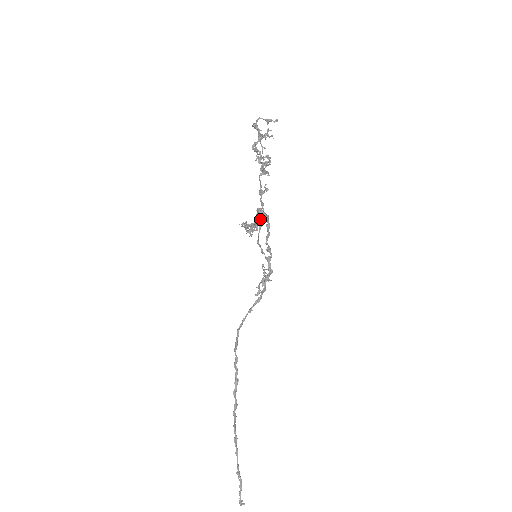
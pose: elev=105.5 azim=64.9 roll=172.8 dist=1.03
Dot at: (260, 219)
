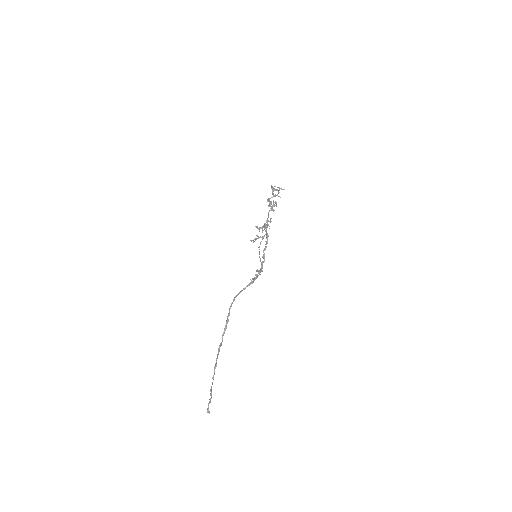
Dot at: occluded
